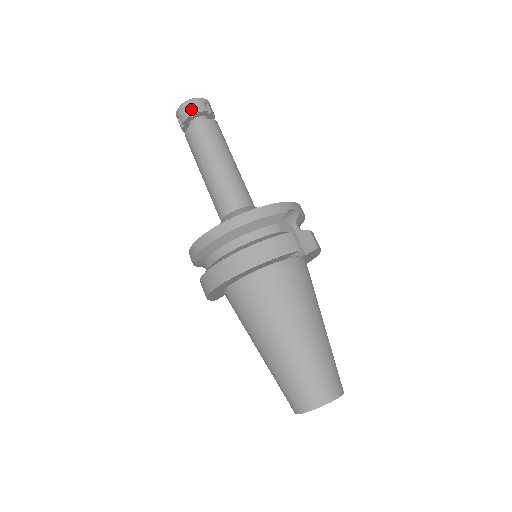
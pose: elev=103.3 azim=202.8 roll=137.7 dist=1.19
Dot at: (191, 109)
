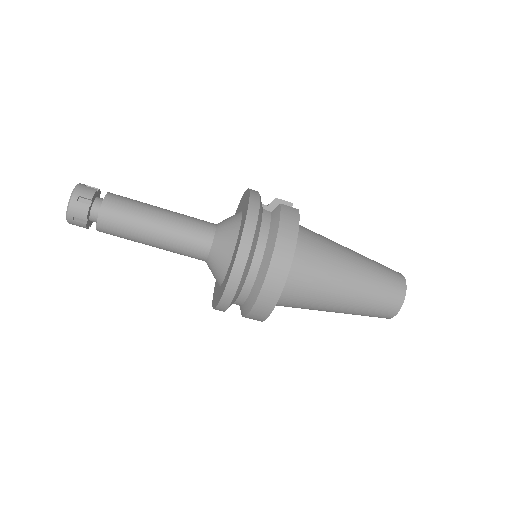
Dot at: (82, 200)
